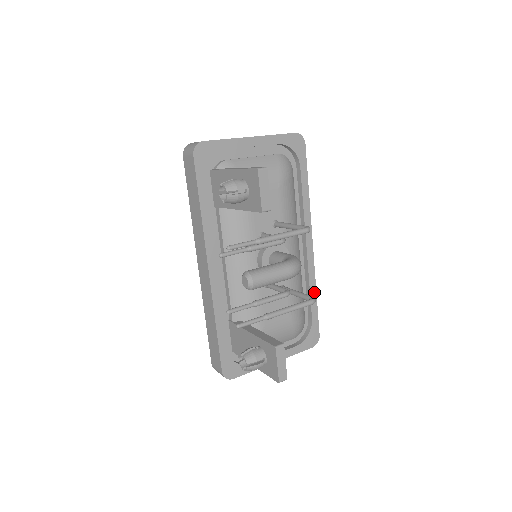
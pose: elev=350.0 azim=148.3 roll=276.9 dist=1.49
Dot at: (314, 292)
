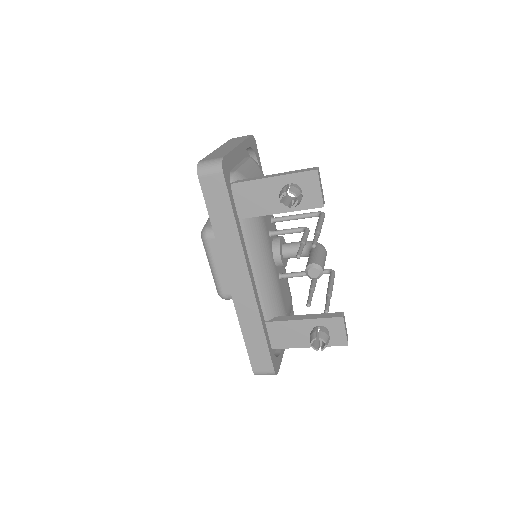
Dot at: occluded
